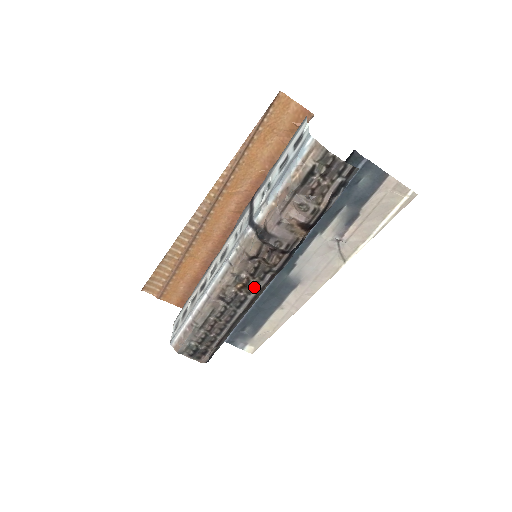
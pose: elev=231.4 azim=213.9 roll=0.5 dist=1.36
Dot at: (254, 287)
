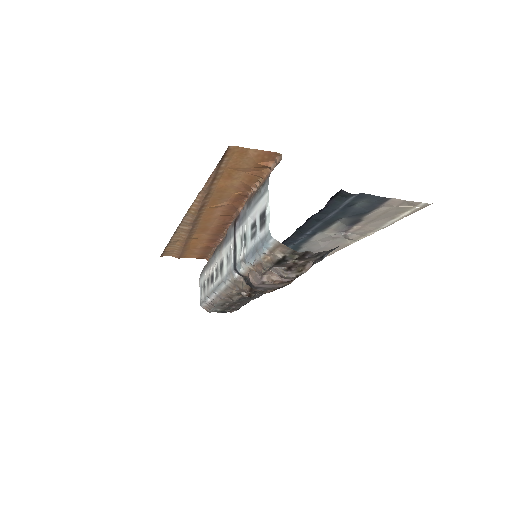
Dot at: occluded
